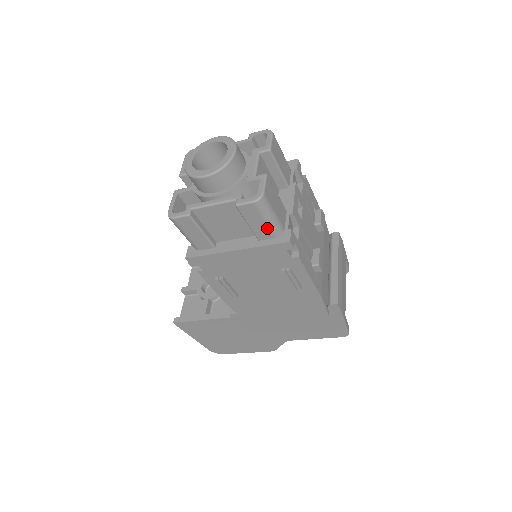
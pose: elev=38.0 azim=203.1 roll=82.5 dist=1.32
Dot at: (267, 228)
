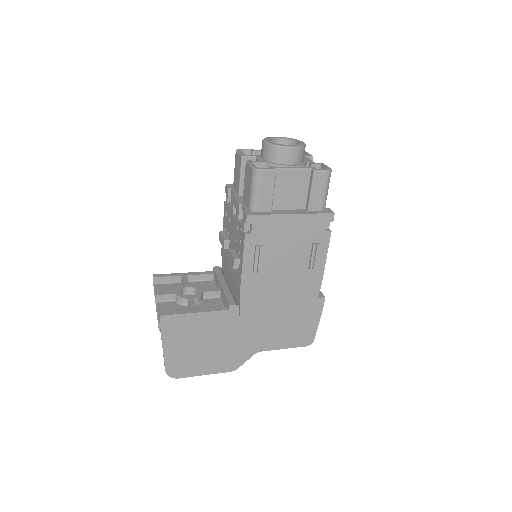
Dot at: (321, 199)
